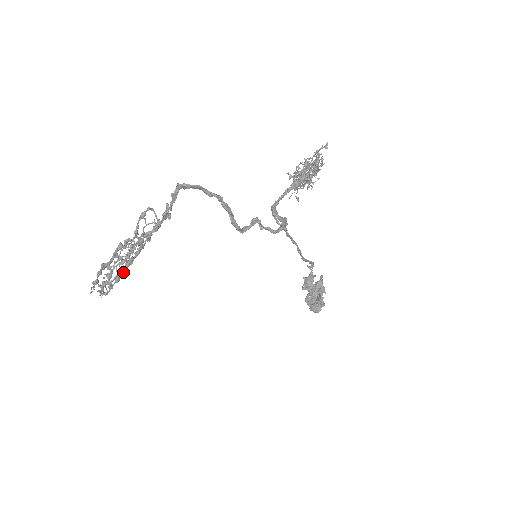
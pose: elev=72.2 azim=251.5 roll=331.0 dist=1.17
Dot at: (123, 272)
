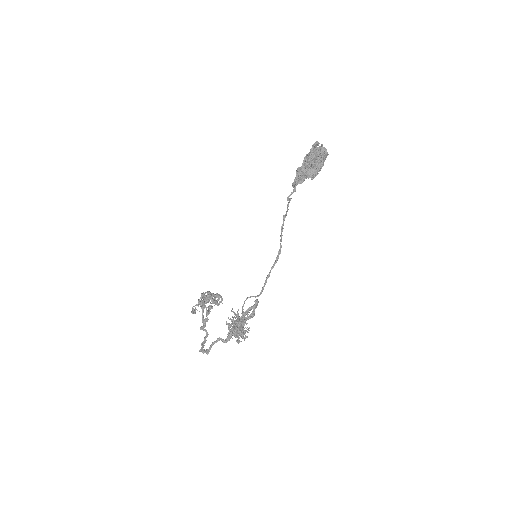
Dot at: occluded
